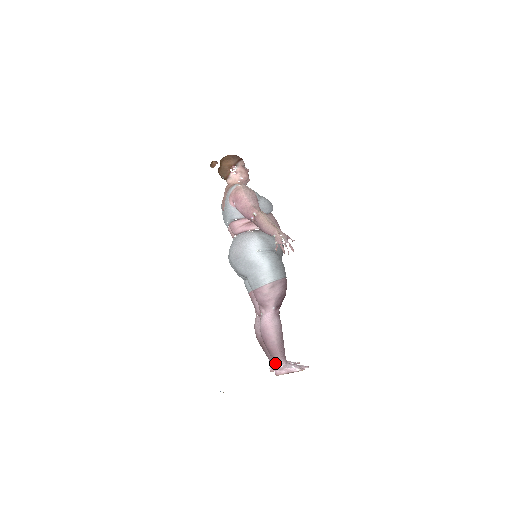
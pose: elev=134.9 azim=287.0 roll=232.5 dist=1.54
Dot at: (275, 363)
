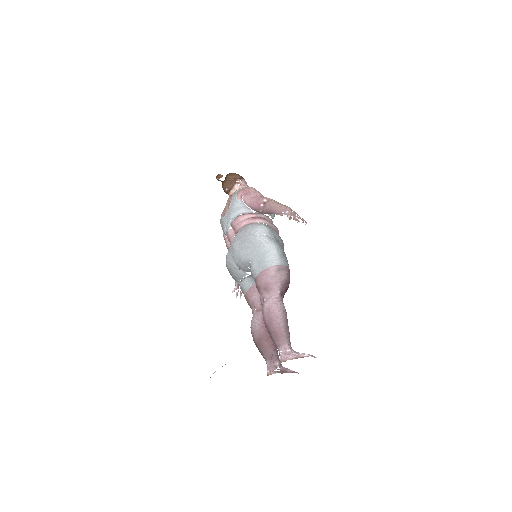
Dot at: (280, 349)
